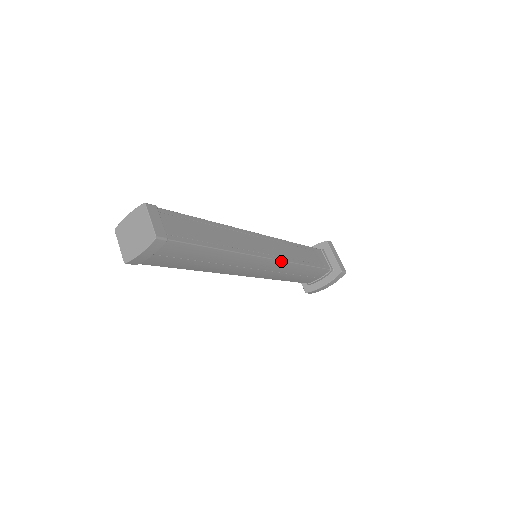
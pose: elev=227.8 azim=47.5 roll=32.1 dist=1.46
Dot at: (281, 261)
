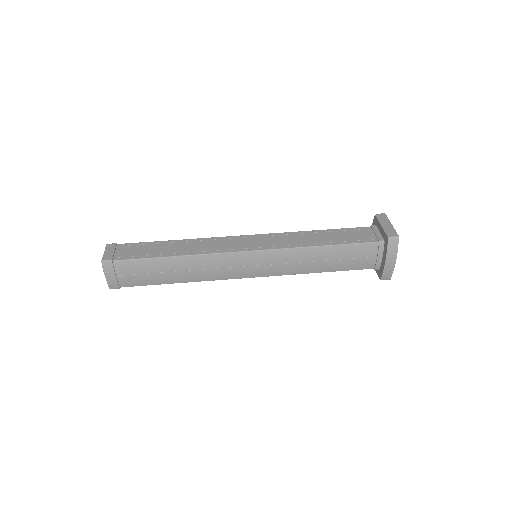
Dot at: (270, 250)
